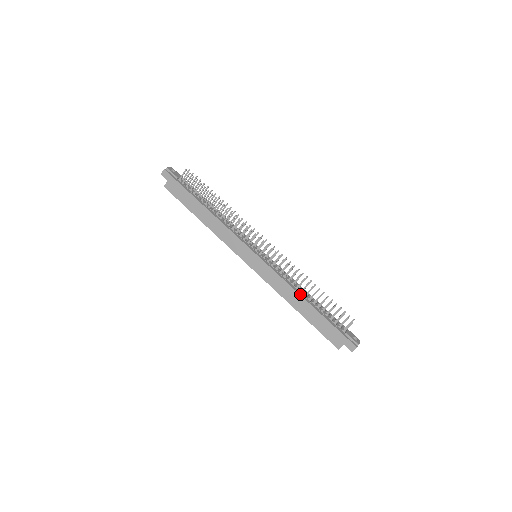
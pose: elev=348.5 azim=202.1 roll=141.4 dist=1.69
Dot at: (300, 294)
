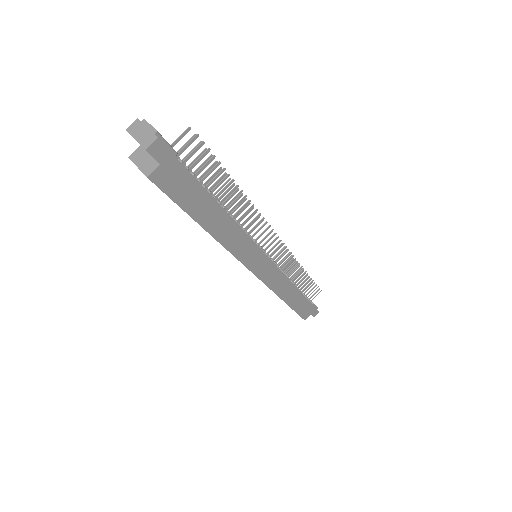
Dot at: (295, 286)
